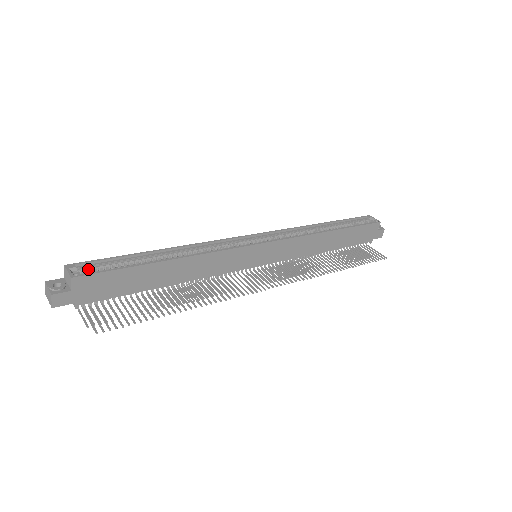
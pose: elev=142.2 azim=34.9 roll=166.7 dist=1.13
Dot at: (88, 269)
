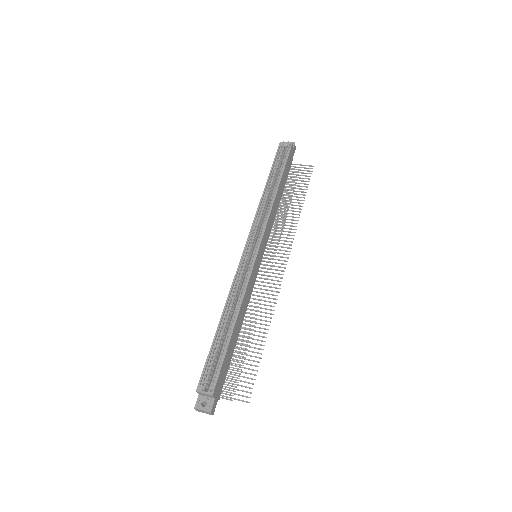
Dot at: (208, 379)
